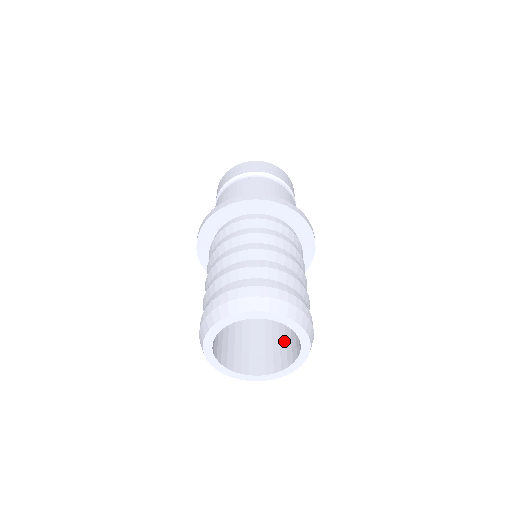
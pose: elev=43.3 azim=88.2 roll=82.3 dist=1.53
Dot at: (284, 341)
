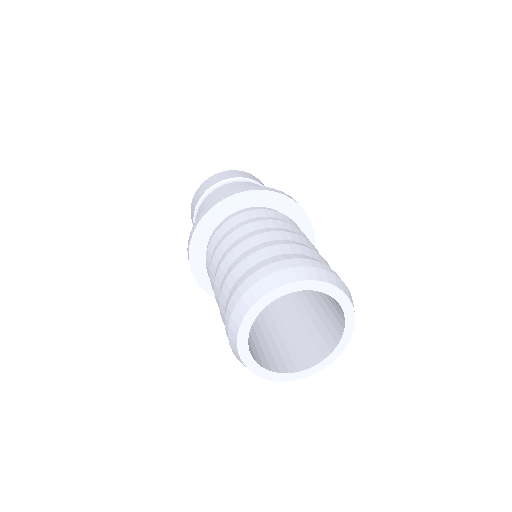
Dot at: (276, 348)
